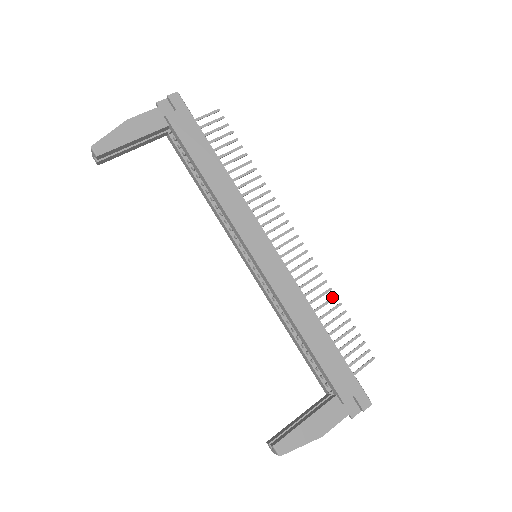
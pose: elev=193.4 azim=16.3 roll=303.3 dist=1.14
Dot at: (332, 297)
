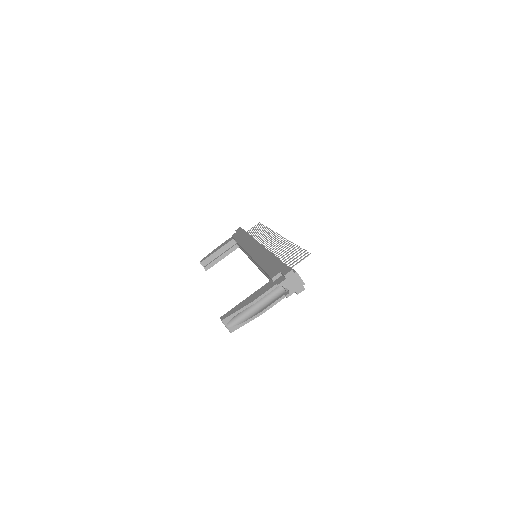
Dot at: (291, 245)
